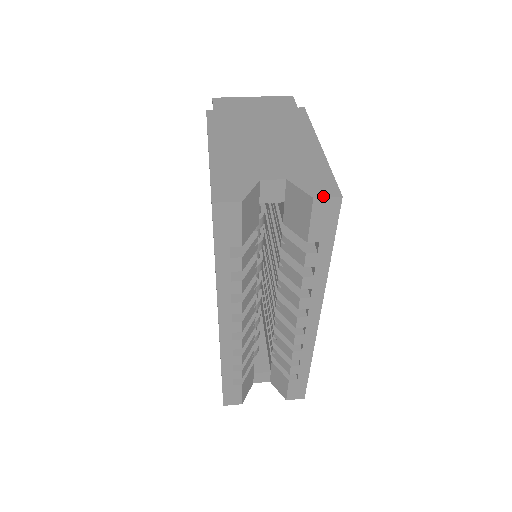
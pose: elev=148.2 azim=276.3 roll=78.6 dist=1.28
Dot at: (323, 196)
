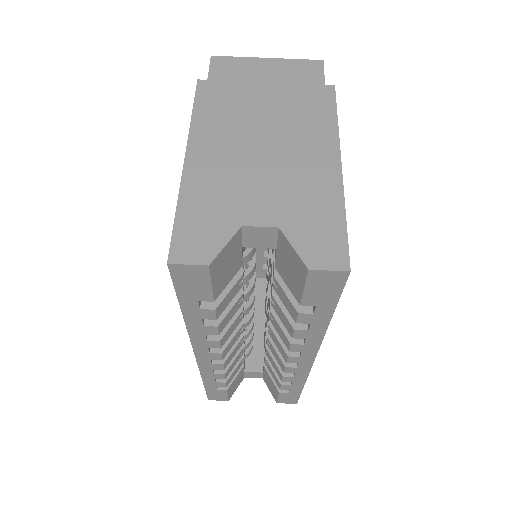
Dot at: (323, 267)
